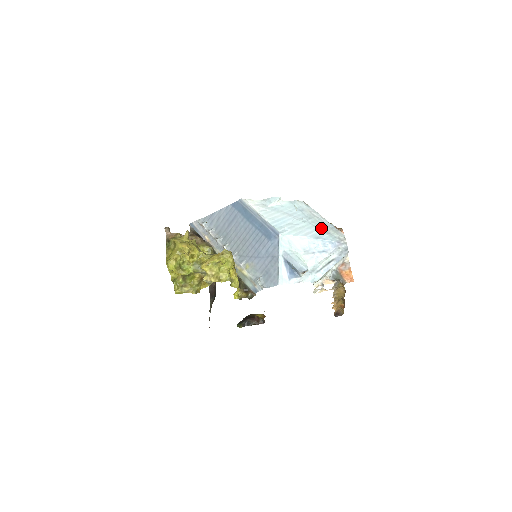
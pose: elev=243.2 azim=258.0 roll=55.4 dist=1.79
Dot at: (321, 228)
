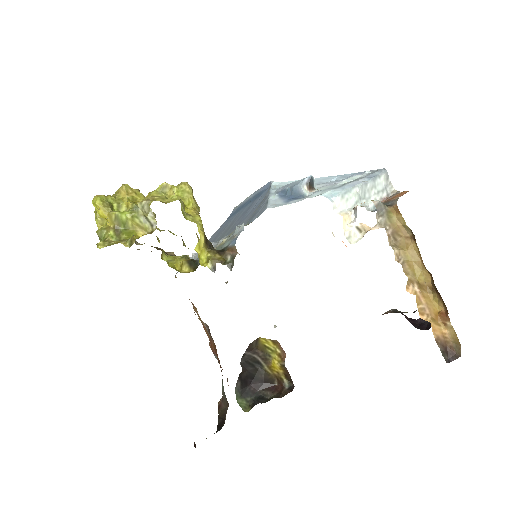
Dot at: occluded
